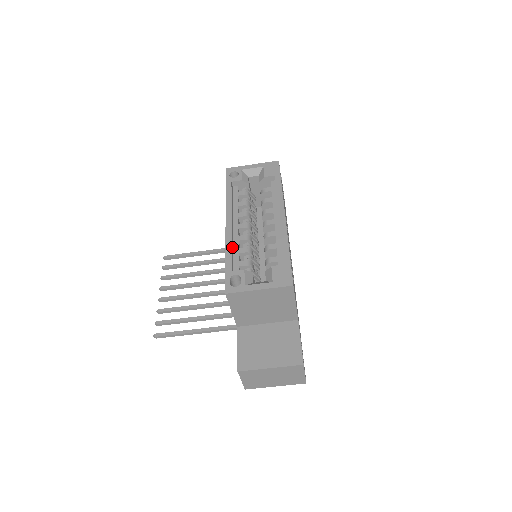
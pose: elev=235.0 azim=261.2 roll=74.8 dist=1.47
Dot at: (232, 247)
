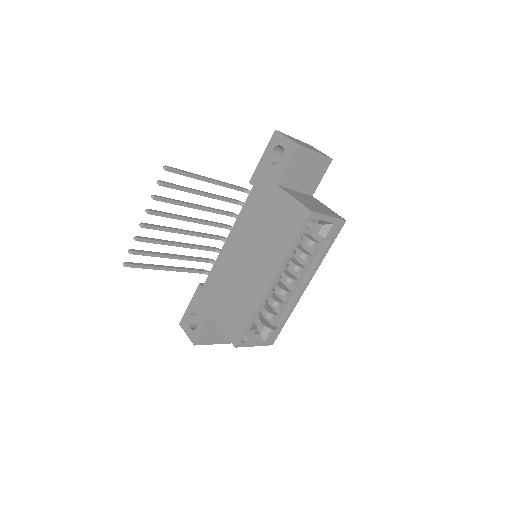
Dot at: (260, 306)
